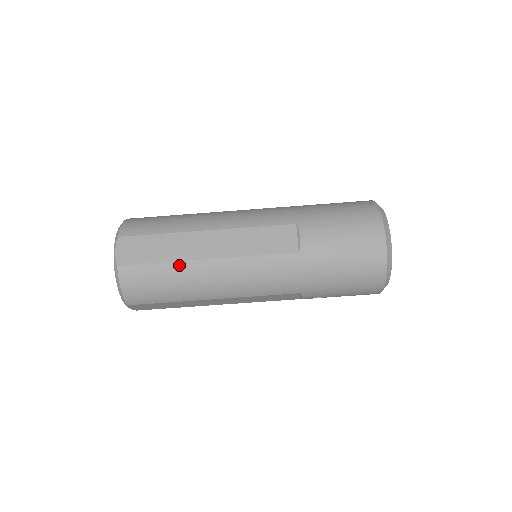
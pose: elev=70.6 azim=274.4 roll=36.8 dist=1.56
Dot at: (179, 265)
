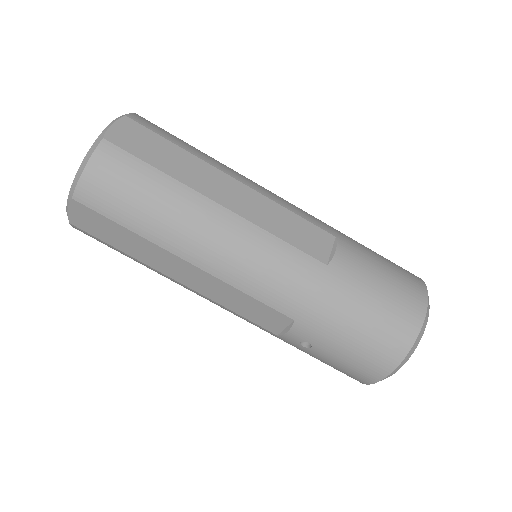
Dot at: (180, 187)
